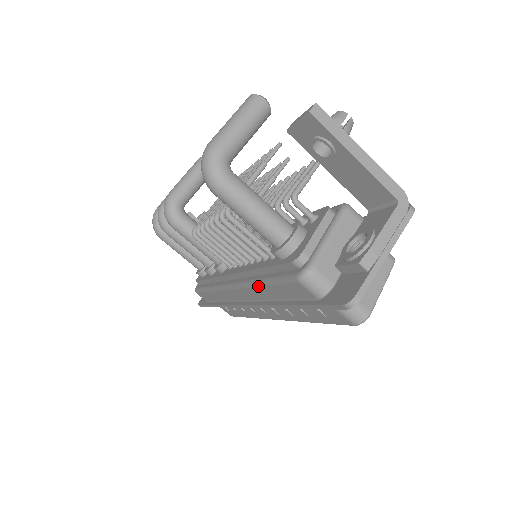
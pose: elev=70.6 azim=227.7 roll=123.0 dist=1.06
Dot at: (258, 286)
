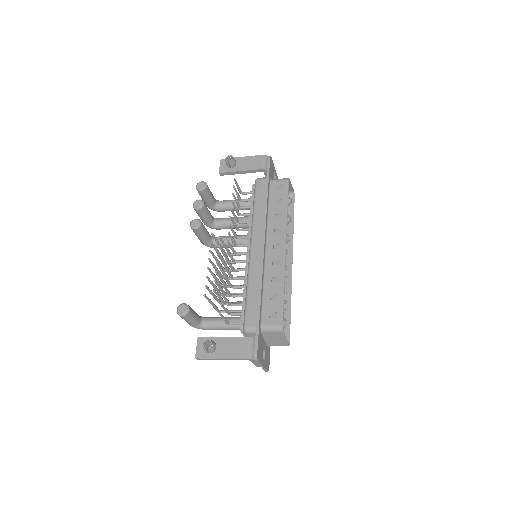
Dot at: occluded
